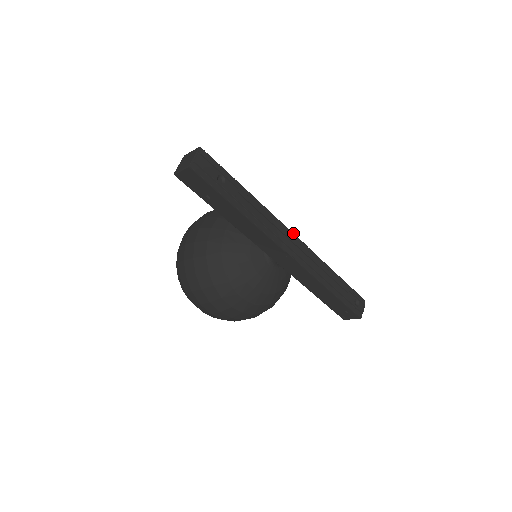
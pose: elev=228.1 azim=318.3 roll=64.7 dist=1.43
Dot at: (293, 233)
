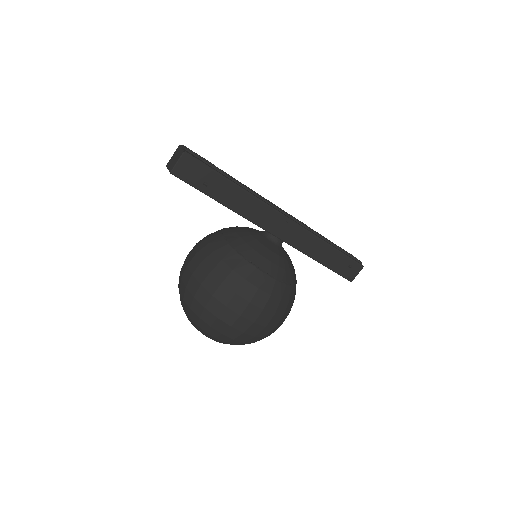
Dot at: occluded
